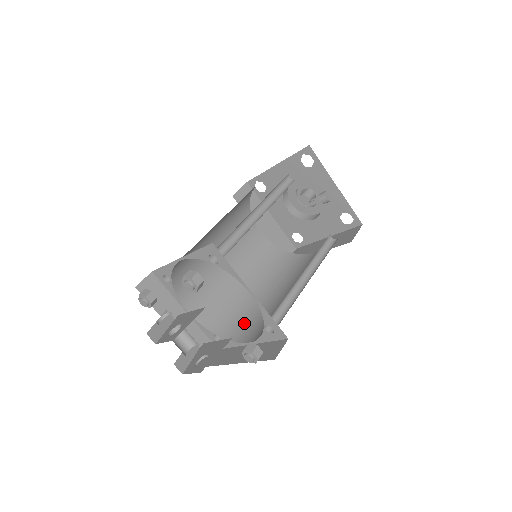
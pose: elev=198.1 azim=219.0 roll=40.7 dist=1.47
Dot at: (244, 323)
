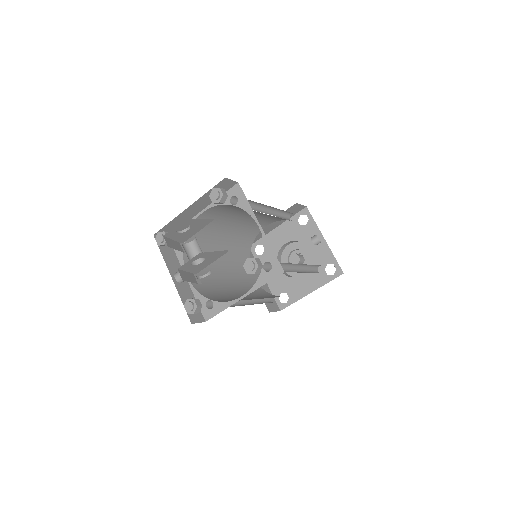
Dot at: occluded
